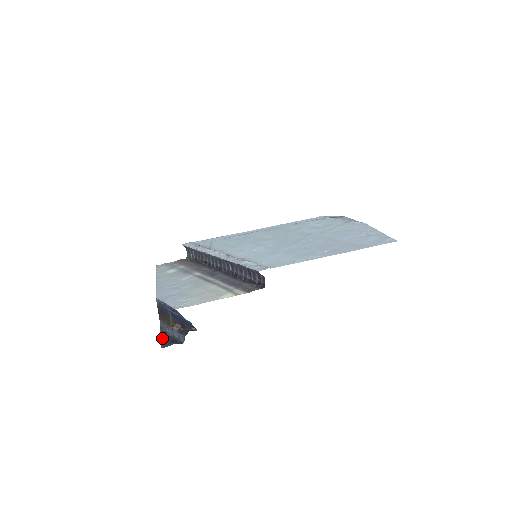
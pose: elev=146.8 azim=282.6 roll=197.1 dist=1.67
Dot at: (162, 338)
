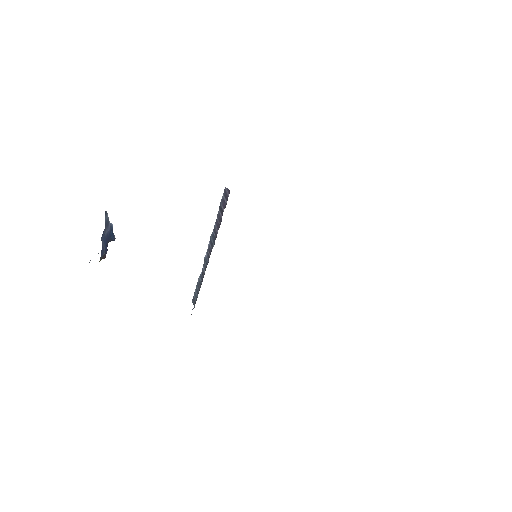
Dot at: occluded
